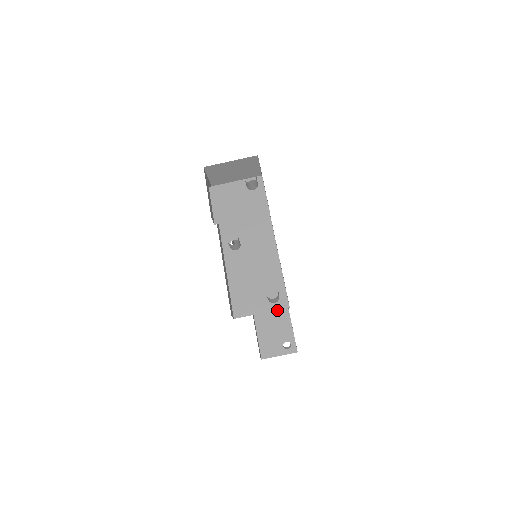
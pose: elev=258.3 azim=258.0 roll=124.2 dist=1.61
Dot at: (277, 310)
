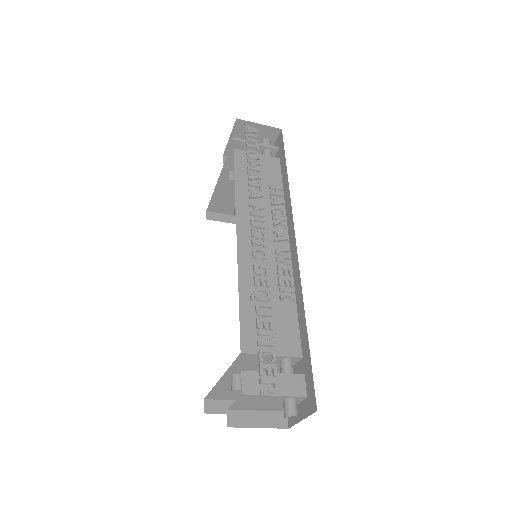
Dot at: occluded
